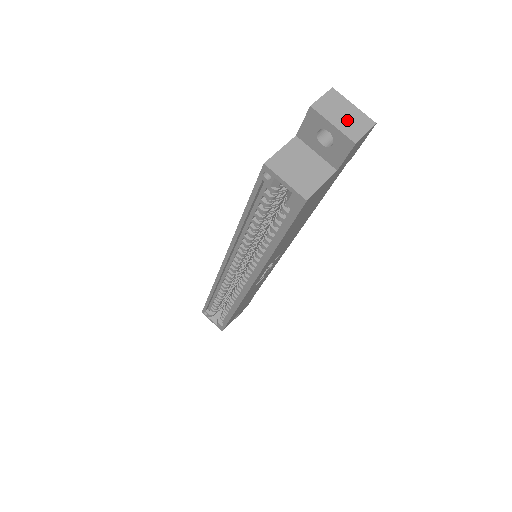
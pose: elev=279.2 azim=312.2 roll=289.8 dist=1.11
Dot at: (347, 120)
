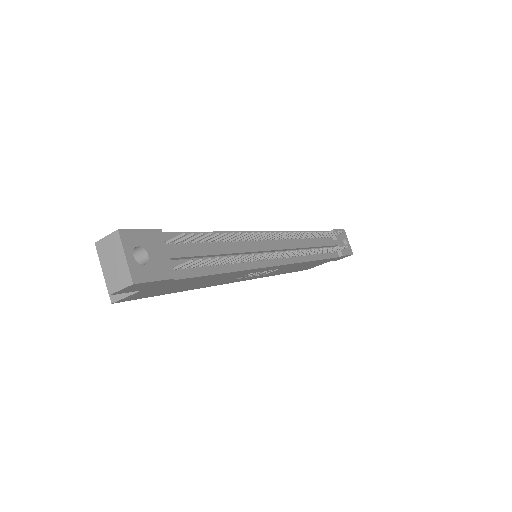
Dot at: (113, 269)
